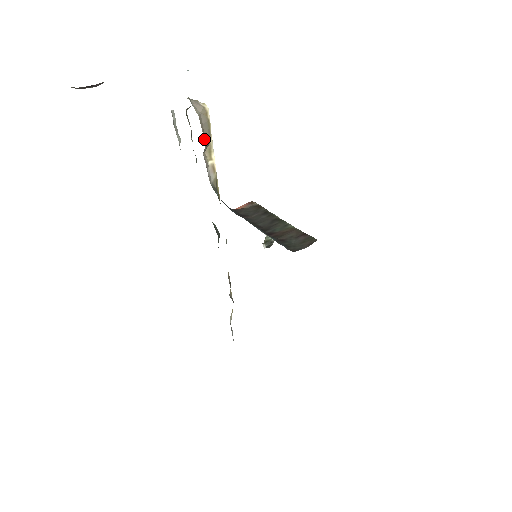
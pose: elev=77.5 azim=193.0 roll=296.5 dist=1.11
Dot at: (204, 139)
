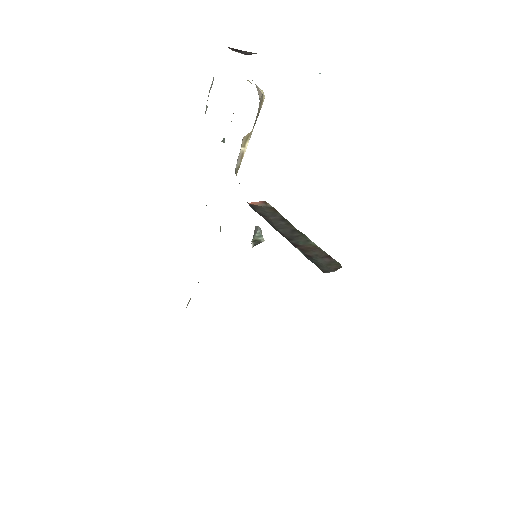
Dot at: occluded
